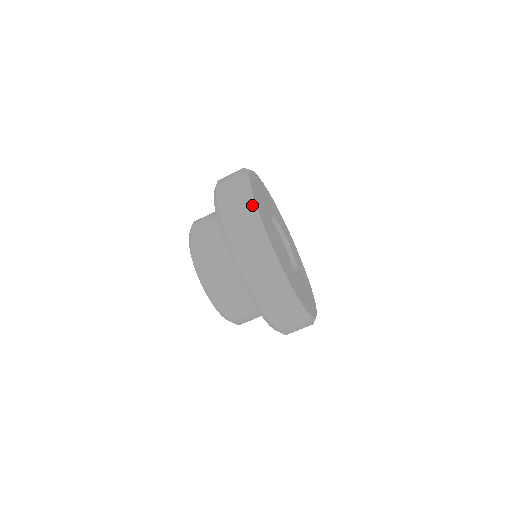
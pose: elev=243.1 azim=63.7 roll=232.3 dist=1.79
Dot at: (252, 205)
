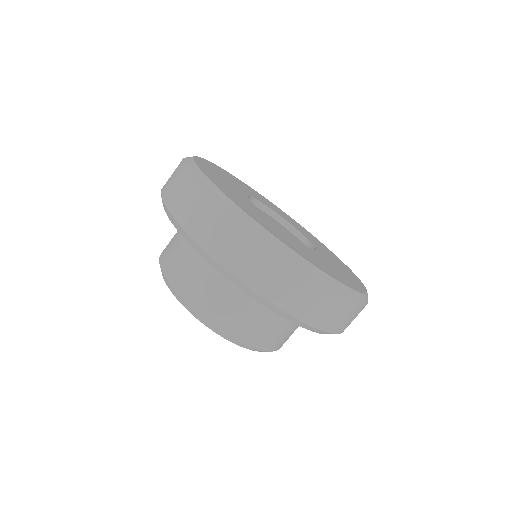
Dot at: occluded
